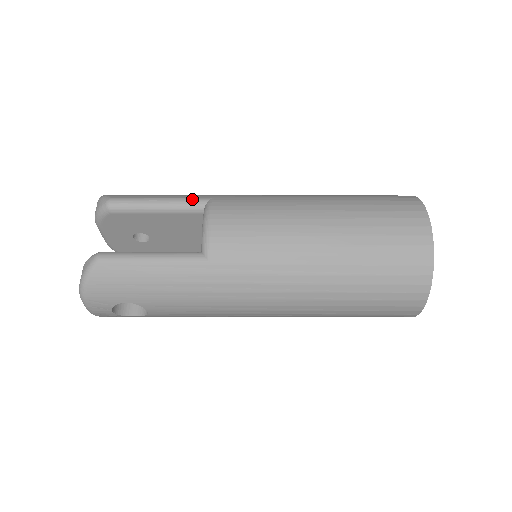
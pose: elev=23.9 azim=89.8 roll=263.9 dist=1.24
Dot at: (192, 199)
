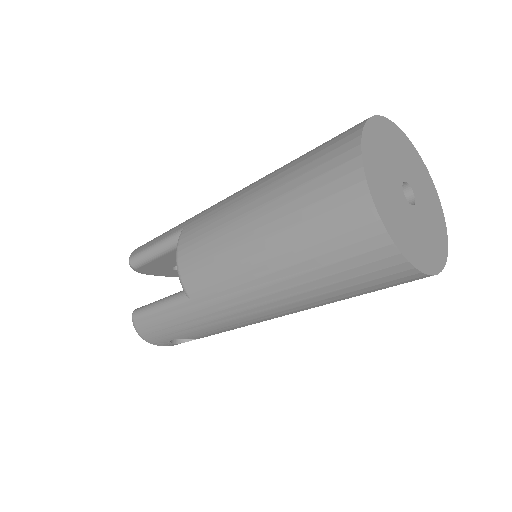
Dot at: (171, 236)
